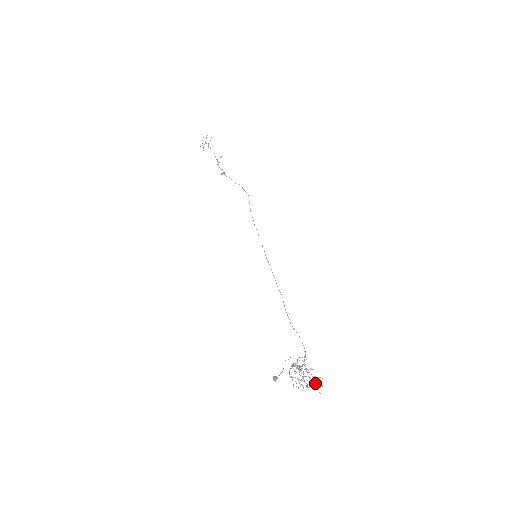
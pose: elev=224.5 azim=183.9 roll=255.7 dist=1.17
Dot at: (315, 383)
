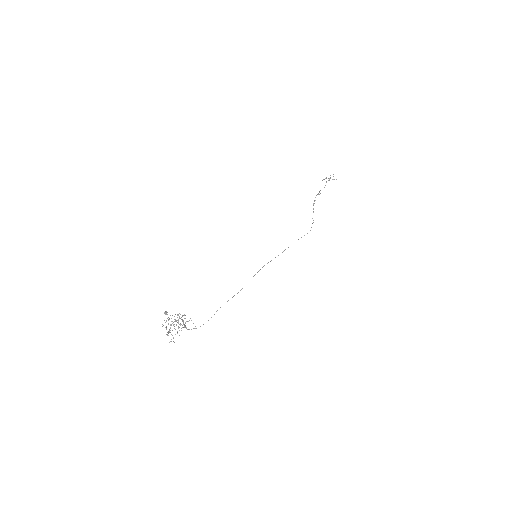
Dot at: occluded
